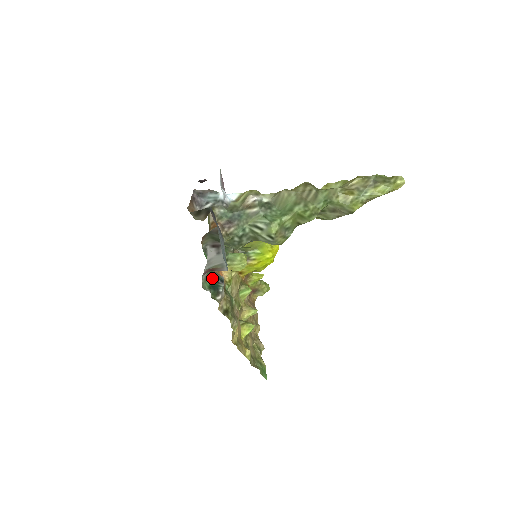
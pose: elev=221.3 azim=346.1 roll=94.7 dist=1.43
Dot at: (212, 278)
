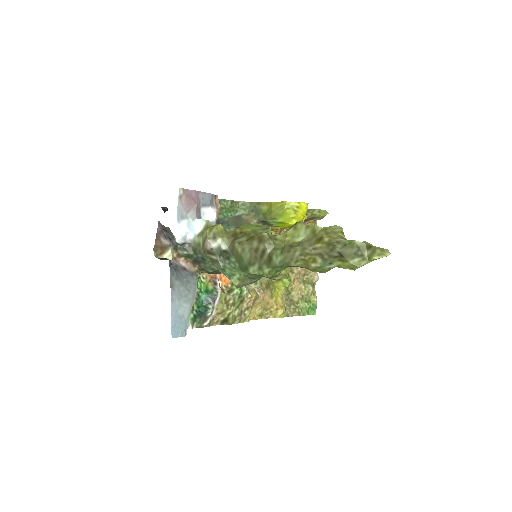
Dot at: (202, 299)
